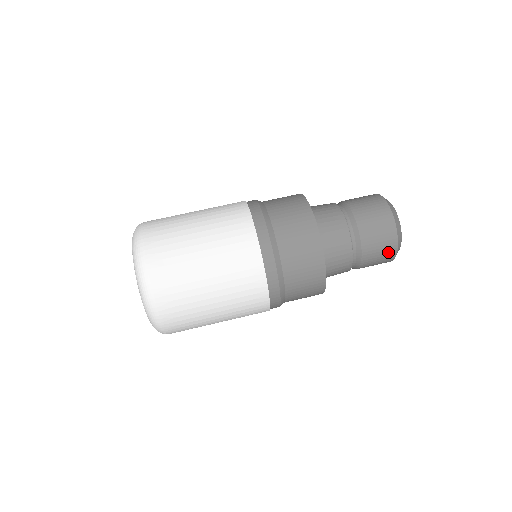
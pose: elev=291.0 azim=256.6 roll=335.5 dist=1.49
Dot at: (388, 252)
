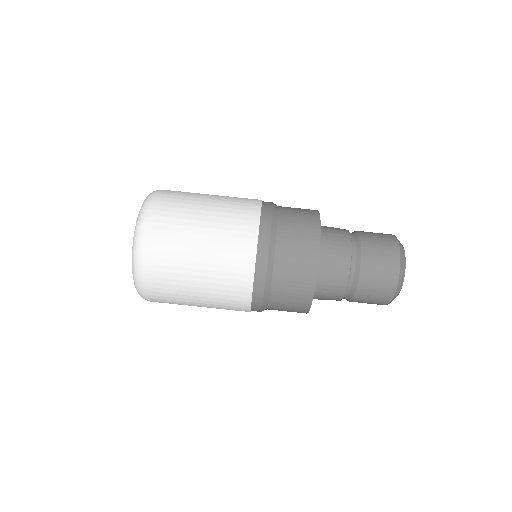
Dot at: (388, 281)
